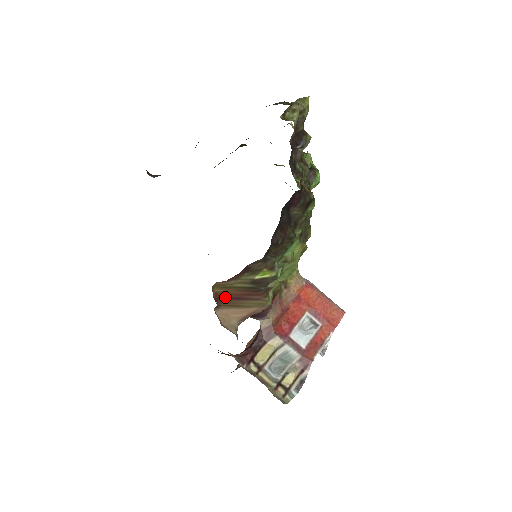
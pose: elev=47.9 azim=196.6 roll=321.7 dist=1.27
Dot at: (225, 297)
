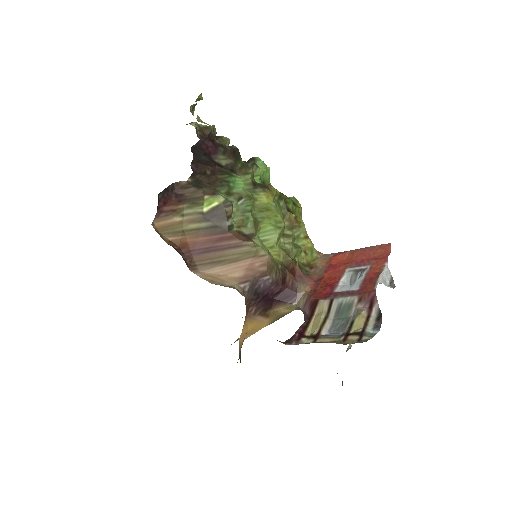
Dot at: (192, 251)
